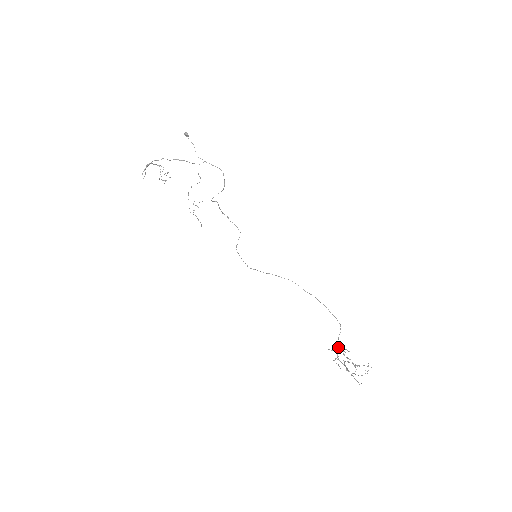
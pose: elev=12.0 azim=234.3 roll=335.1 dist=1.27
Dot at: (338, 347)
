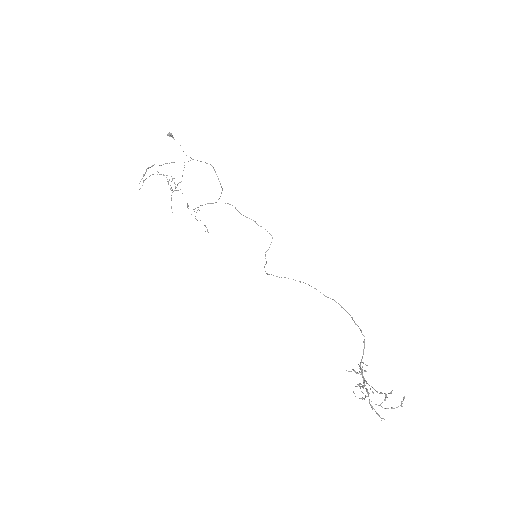
Dot at: occluded
